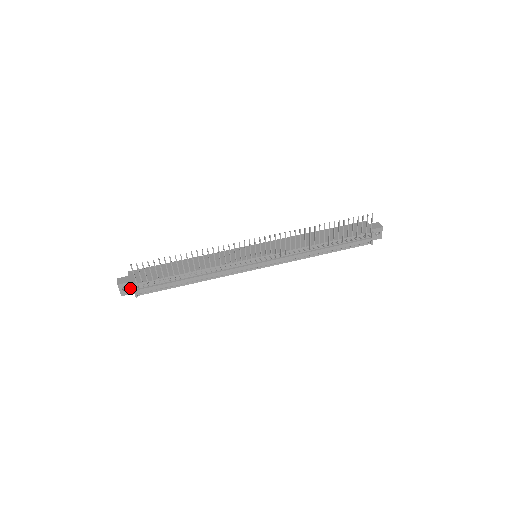
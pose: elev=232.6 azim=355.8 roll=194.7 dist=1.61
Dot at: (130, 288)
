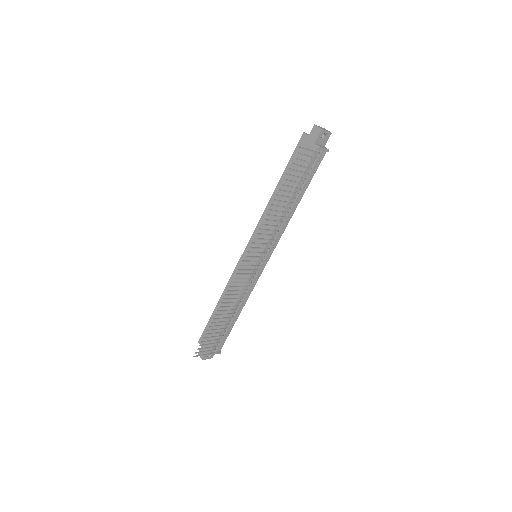
Dot at: occluded
